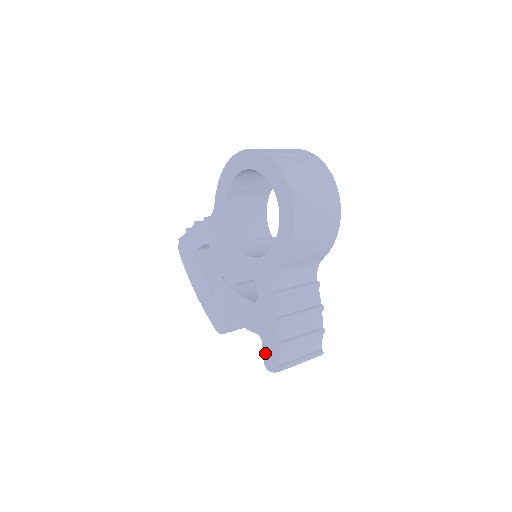
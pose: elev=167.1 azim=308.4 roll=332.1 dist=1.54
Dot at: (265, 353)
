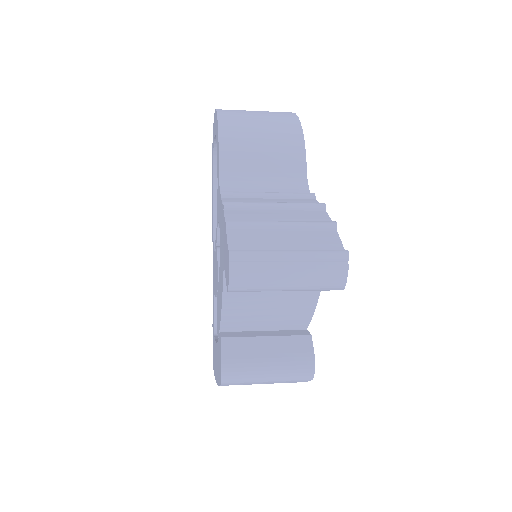
Dot at: (225, 274)
